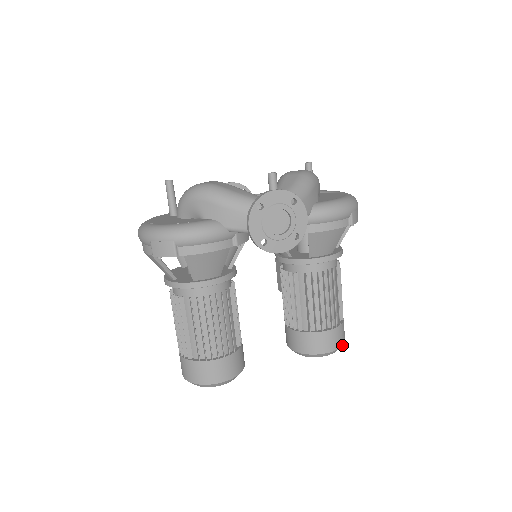
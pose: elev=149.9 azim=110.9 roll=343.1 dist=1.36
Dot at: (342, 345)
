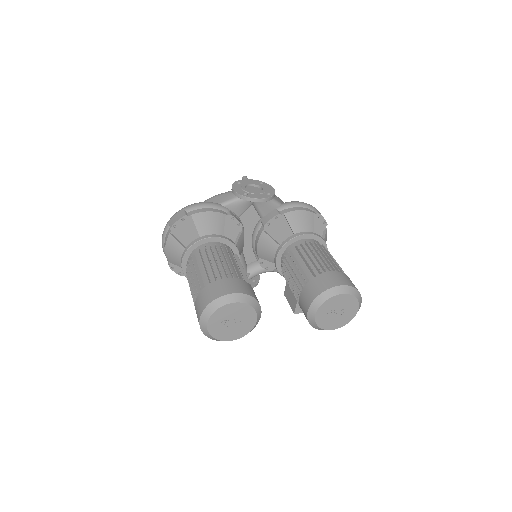
Dot at: (355, 288)
